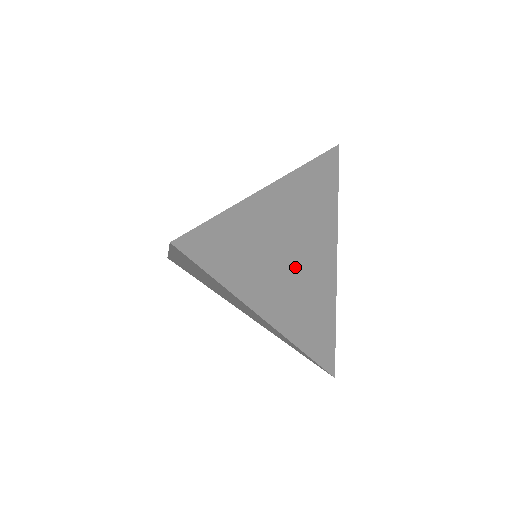
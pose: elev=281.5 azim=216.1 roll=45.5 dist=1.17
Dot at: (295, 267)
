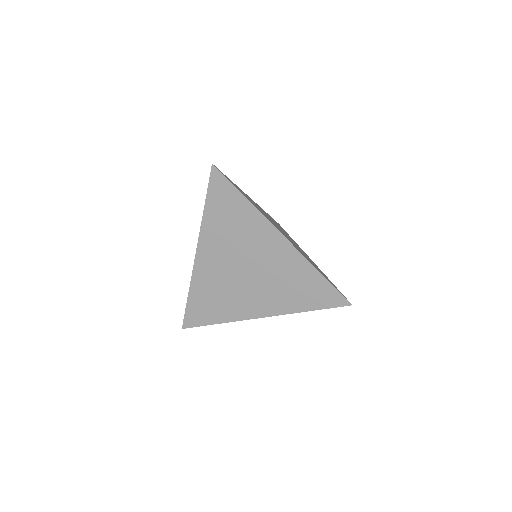
Dot at: occluded
